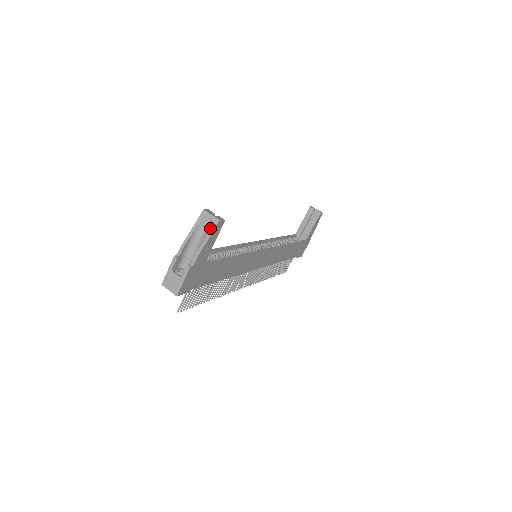
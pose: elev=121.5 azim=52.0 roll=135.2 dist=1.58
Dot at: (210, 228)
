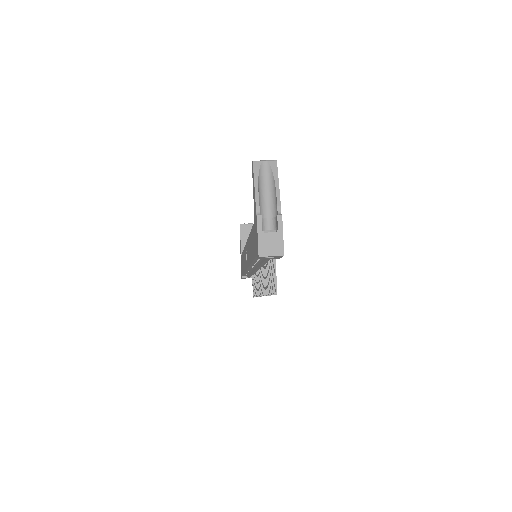
Dot at: (273, 171)
